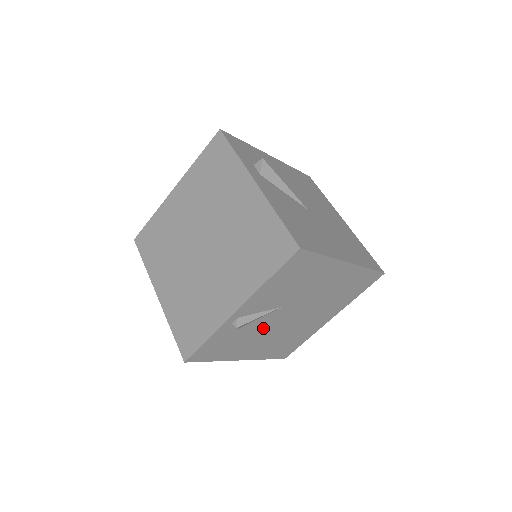
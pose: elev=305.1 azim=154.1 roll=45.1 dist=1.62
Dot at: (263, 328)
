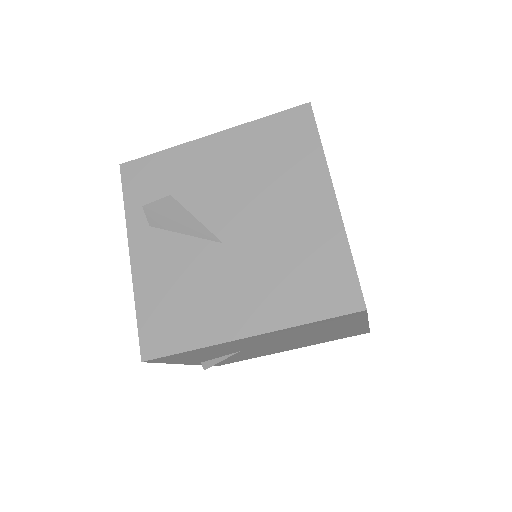
Dot at: (258, 351)
